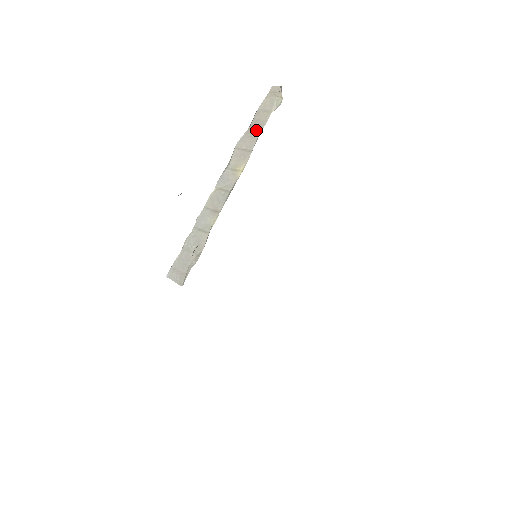
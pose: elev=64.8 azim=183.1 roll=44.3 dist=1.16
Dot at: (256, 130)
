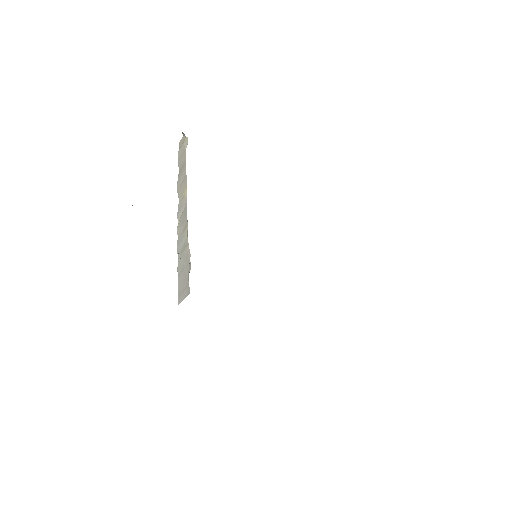
Dot at: (183, 167)
